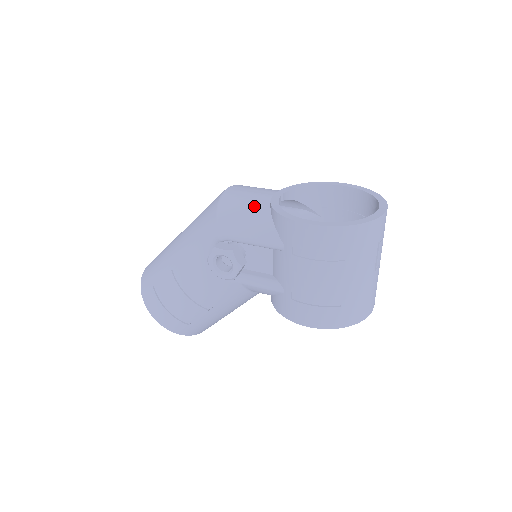
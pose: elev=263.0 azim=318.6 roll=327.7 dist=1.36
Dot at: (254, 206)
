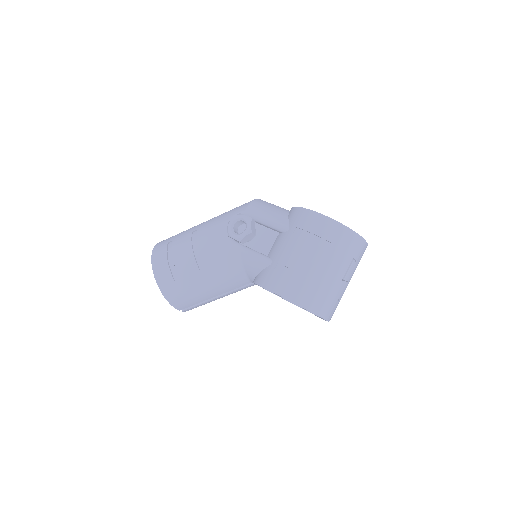
Dot at: (279, 207)
